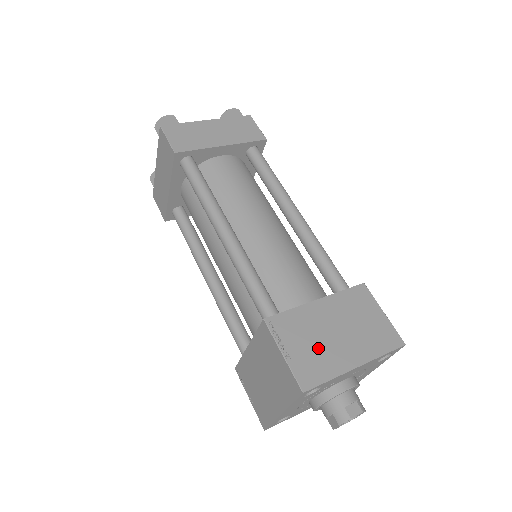
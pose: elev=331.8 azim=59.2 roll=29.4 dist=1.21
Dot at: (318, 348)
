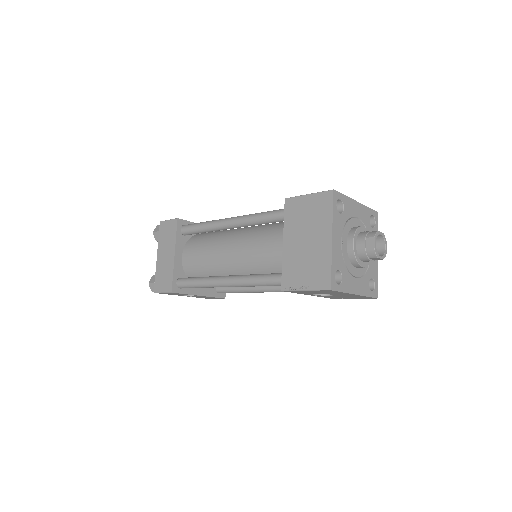
Dot at: occluded
